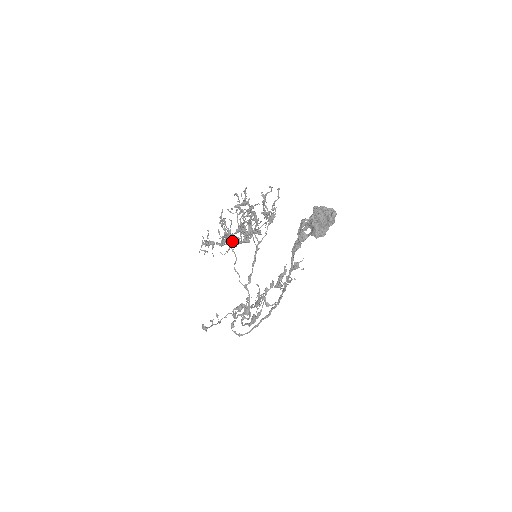
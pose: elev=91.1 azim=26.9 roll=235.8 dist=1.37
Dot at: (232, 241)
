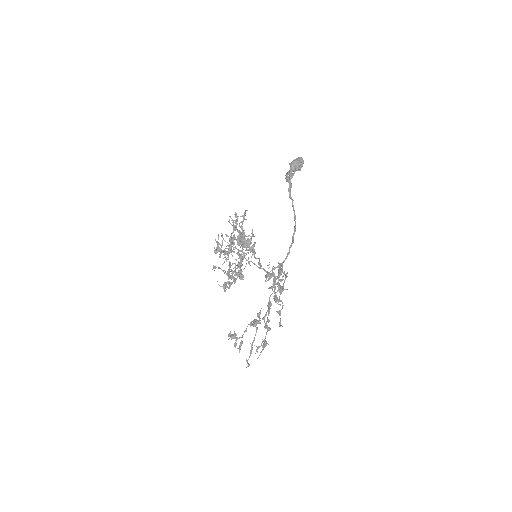
Dot at: occluded
